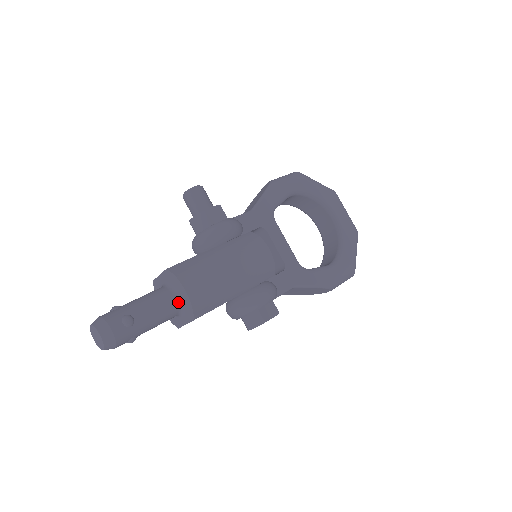
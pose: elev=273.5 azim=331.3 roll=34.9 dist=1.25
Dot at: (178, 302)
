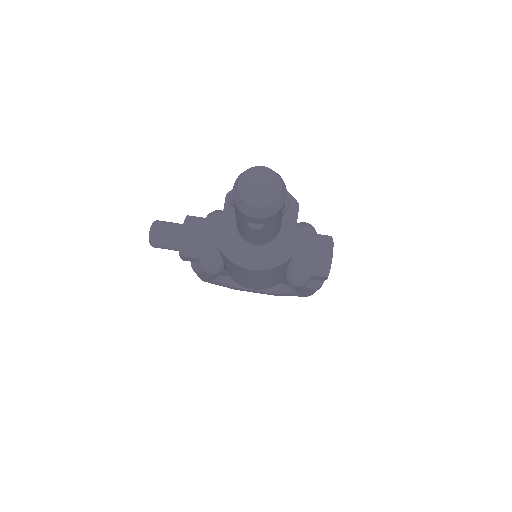
Dot at: occluded
